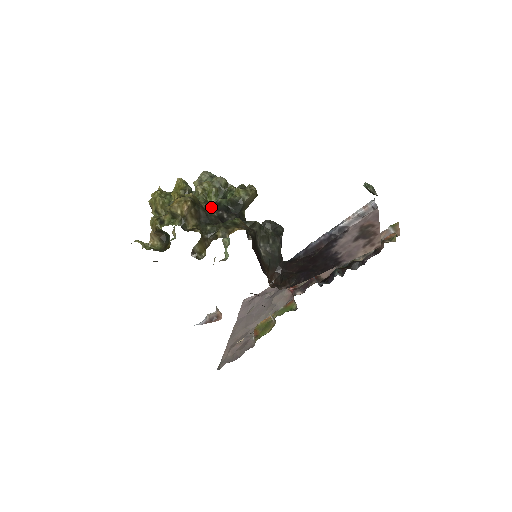
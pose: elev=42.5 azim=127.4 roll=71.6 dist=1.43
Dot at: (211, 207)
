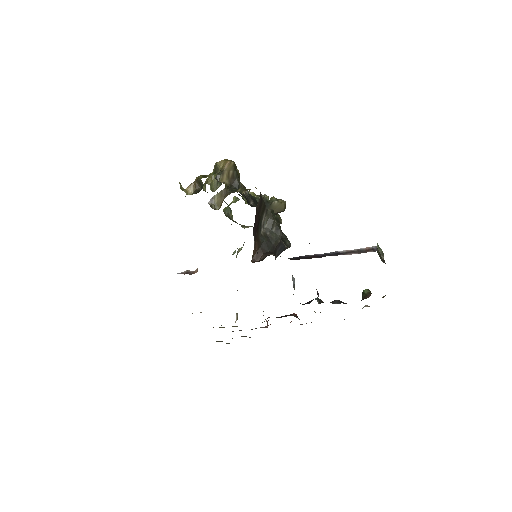
Dot at: occluded
